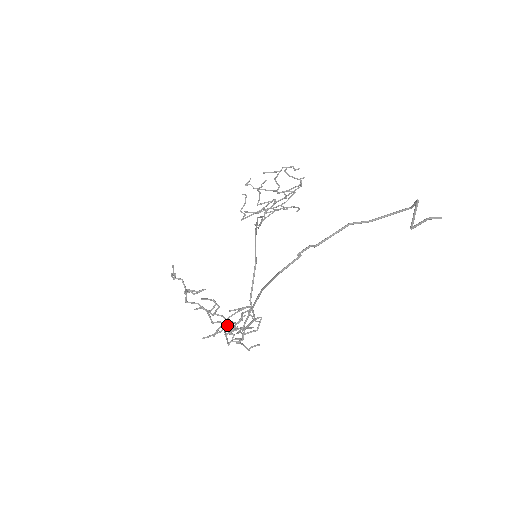
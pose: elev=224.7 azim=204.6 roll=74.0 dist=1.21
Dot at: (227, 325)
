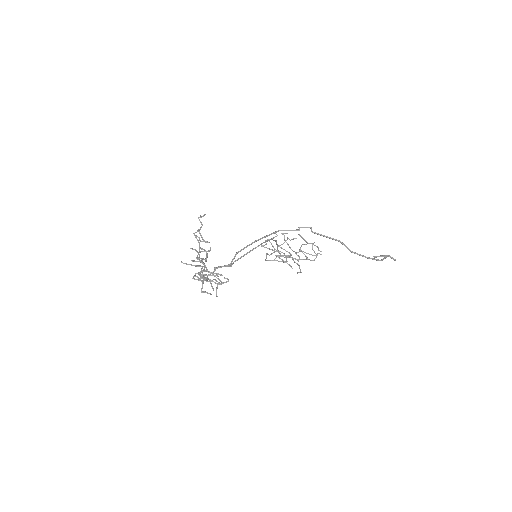
Dot at: (203, 269)
